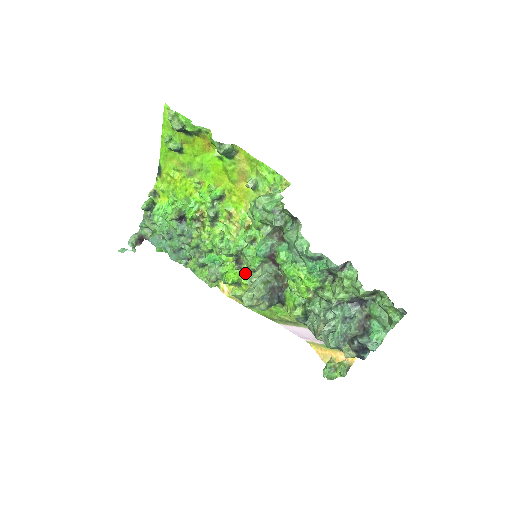
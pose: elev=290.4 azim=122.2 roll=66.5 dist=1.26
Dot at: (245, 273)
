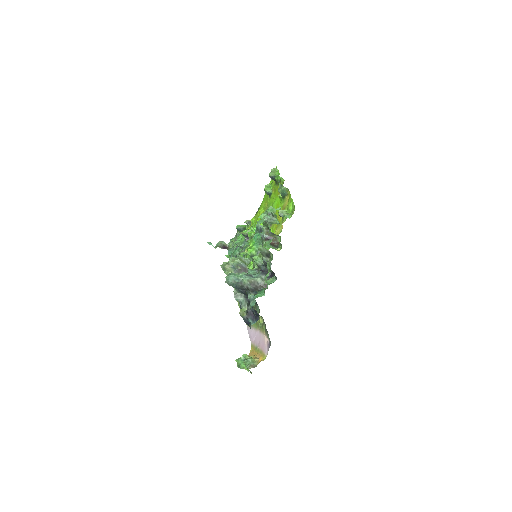
Dot at: occluded
